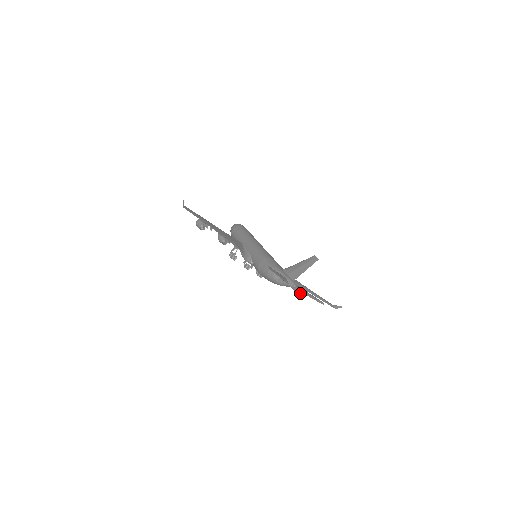
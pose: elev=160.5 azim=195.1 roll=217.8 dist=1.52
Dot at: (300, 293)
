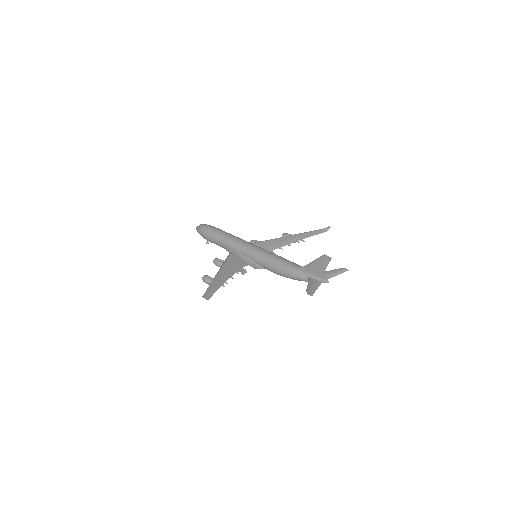
Dot at: occluded
